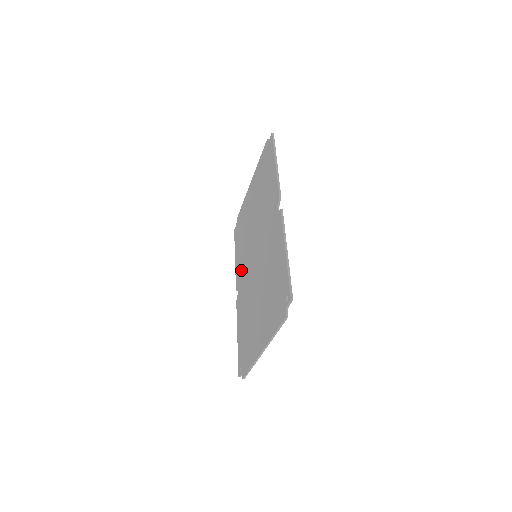
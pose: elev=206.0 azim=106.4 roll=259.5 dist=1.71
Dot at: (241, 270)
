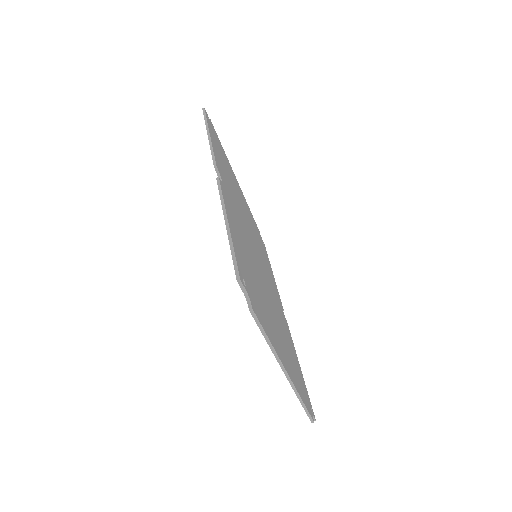
Dot at: occluded
